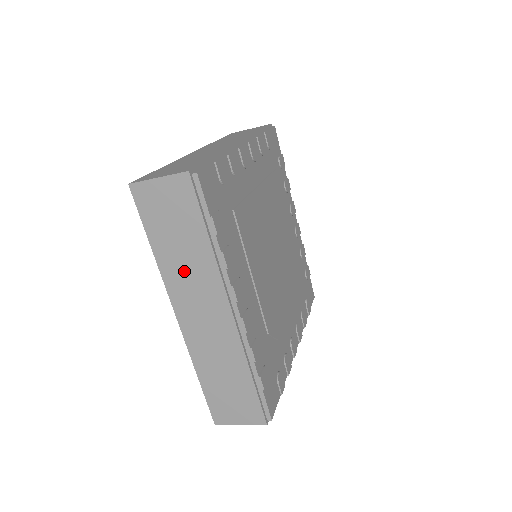
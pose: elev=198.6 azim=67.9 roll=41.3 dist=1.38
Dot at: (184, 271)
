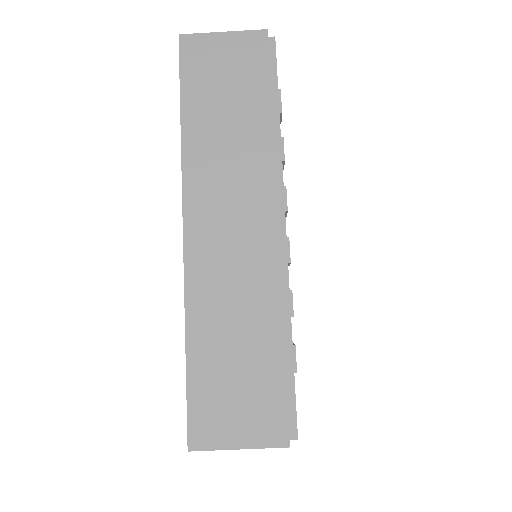
Dot at: (220, 156)
